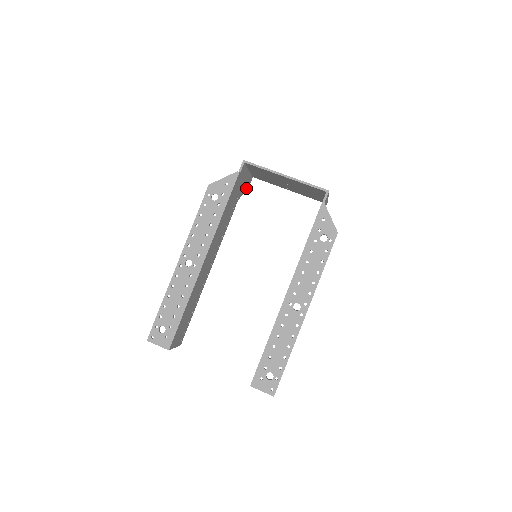
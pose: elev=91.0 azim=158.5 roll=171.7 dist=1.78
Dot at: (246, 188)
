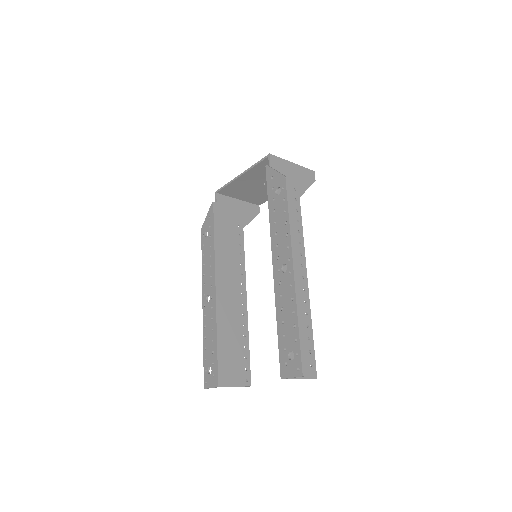
Dot at: (254, 216)
